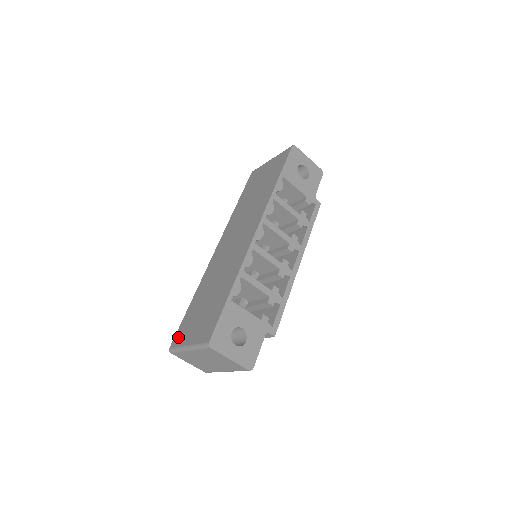
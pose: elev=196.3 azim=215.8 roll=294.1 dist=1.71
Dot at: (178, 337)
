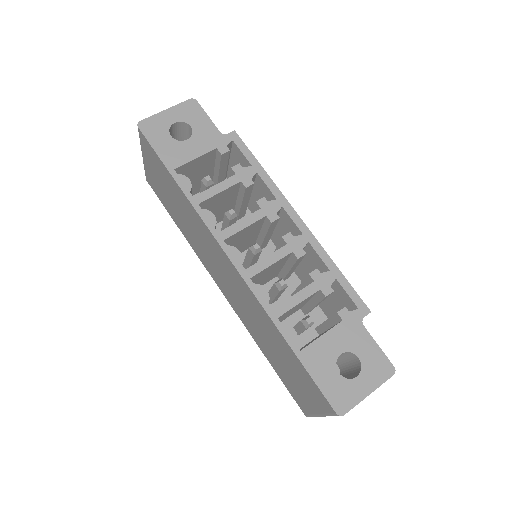
Dot at: (299, 403)
